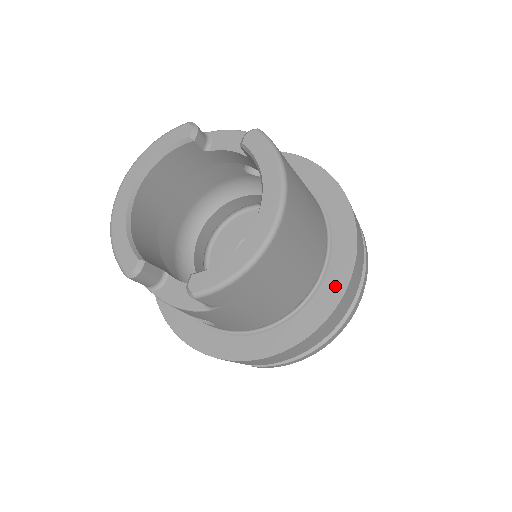
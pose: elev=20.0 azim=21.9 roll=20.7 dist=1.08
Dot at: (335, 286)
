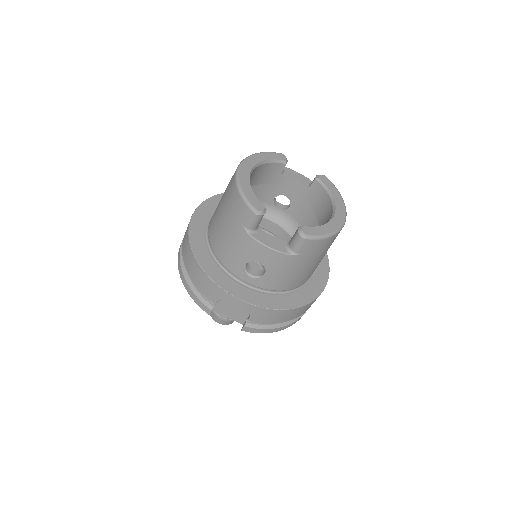
Dot at: (320, 282)
